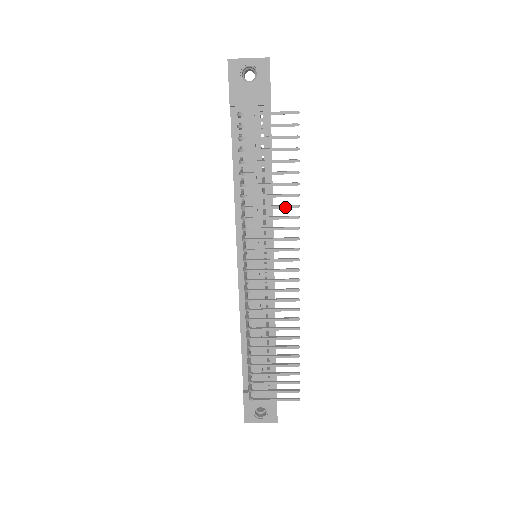
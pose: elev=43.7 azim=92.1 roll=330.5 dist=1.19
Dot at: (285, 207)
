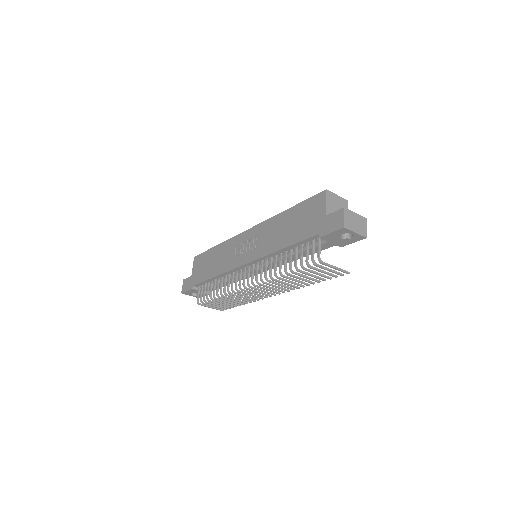
Dot at: (297, 285)
